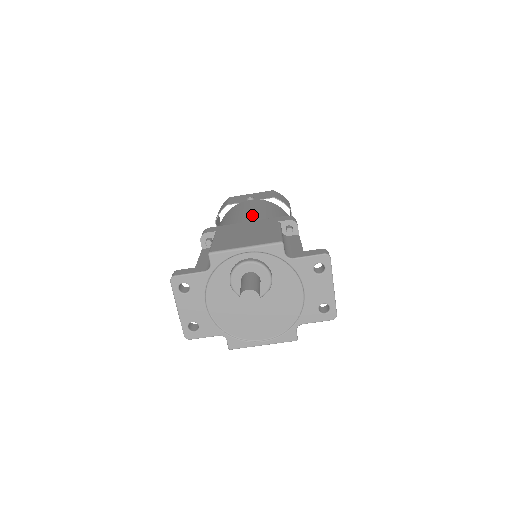
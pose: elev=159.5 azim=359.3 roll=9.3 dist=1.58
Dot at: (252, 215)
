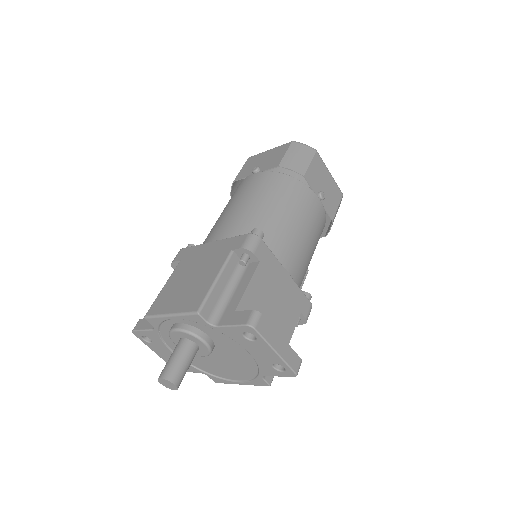
Dot at: (226, 223)
